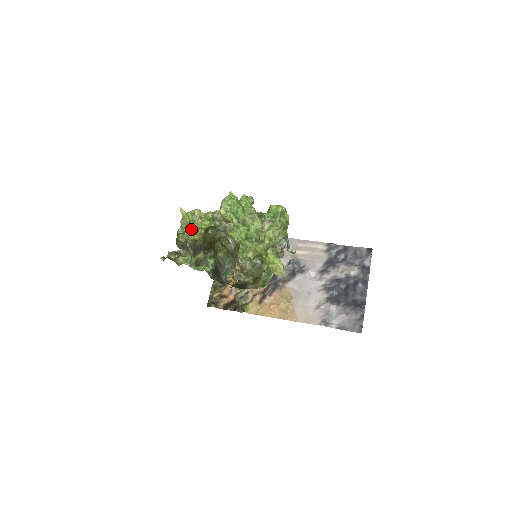
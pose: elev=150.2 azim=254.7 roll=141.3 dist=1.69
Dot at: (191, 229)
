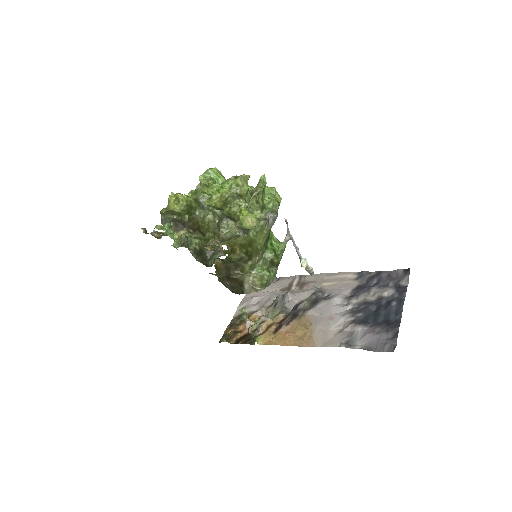
Dot at: (170, 196)
